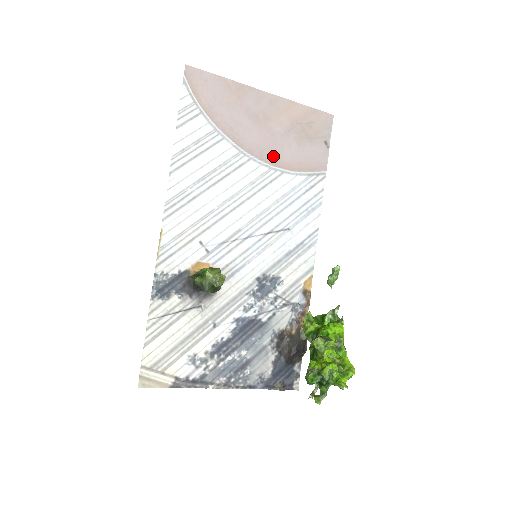
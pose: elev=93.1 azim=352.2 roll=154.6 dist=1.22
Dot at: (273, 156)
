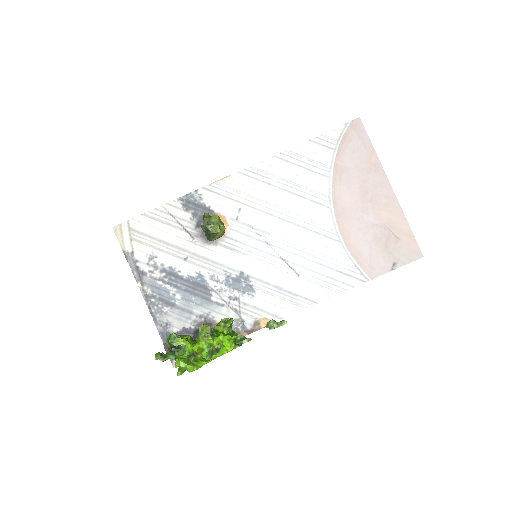
Dot at: (347, 225)
